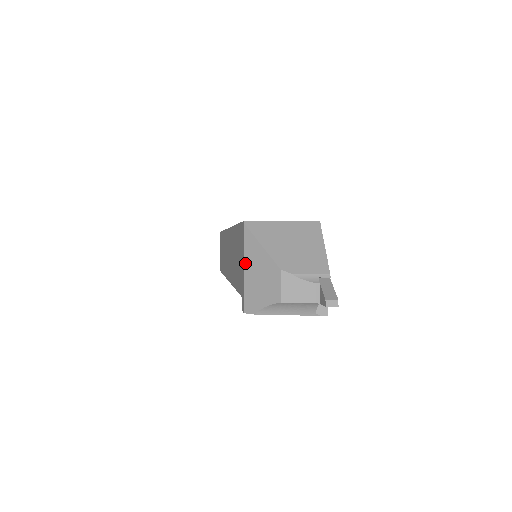
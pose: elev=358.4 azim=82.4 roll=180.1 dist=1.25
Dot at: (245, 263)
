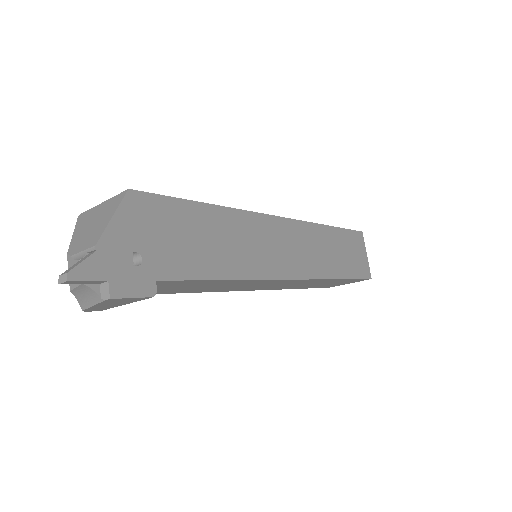
Dot at: occluded
